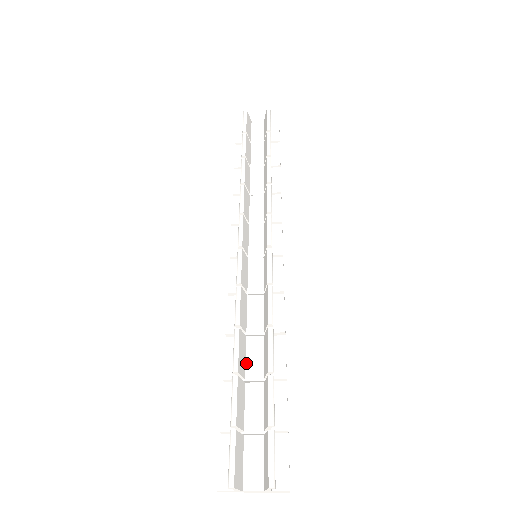
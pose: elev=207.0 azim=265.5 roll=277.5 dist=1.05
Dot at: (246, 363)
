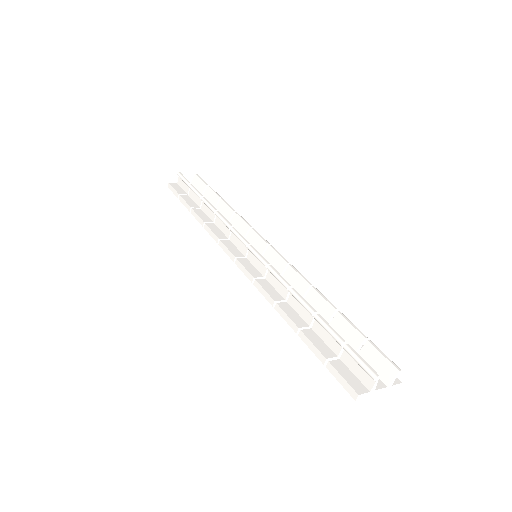
Dot at: occluded
